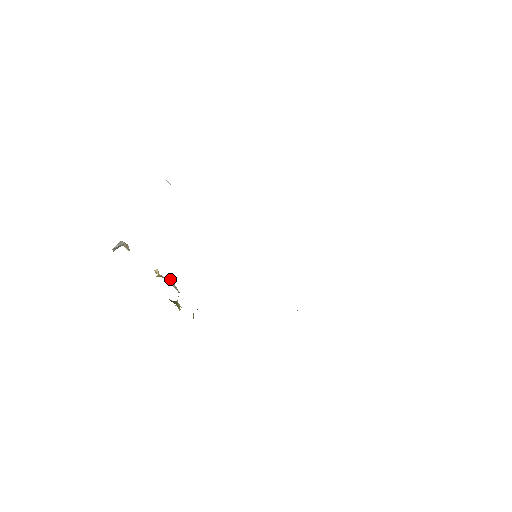
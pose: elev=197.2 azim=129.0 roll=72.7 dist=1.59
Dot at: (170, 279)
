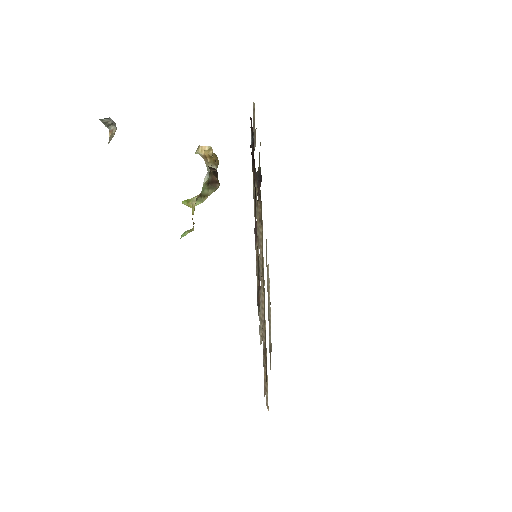
Dot at: occluded
